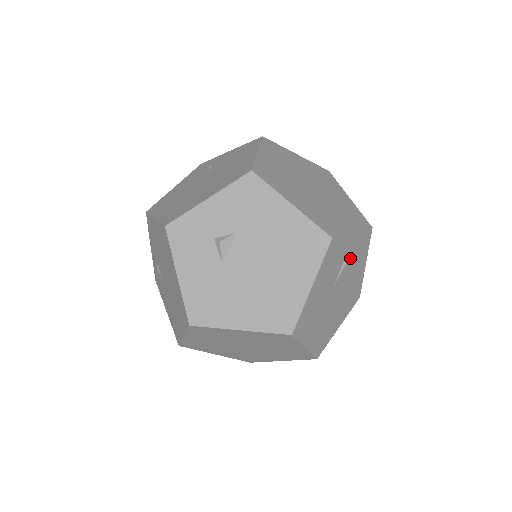
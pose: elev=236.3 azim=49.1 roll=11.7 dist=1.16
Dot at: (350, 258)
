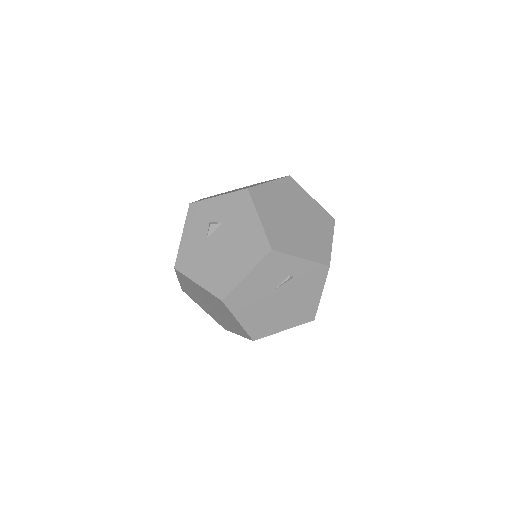
Dot at: (298, 277)
